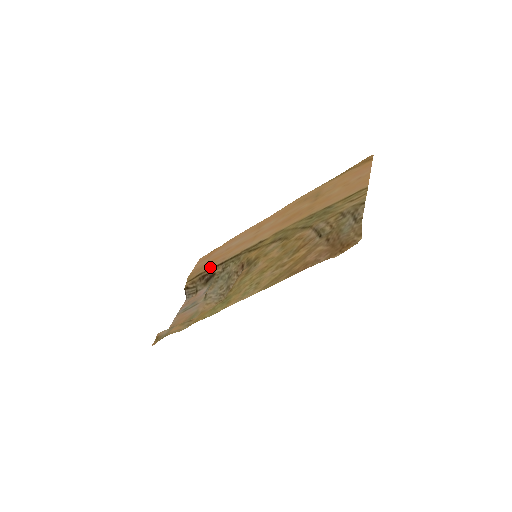
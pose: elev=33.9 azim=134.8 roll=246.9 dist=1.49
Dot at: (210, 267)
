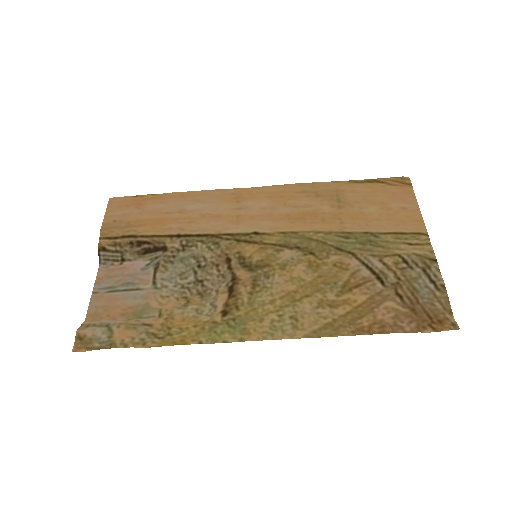
Dot at: (154, 233)
